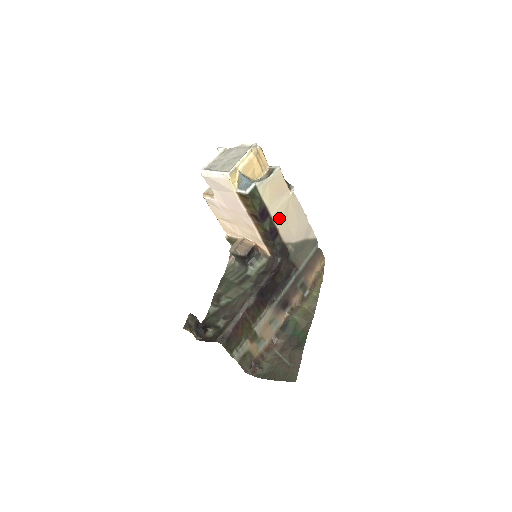
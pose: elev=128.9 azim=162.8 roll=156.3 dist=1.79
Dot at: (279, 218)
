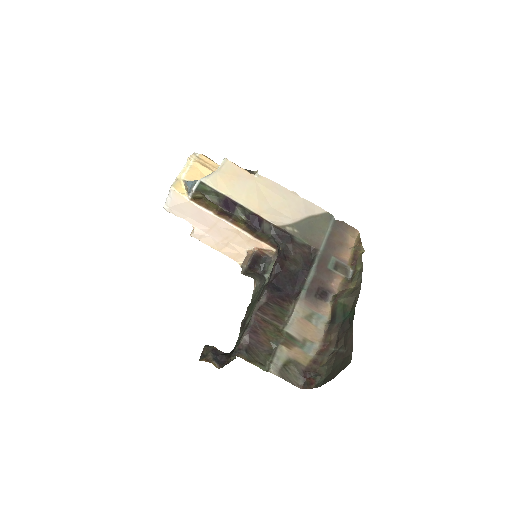
Dot at: (254, 204)
